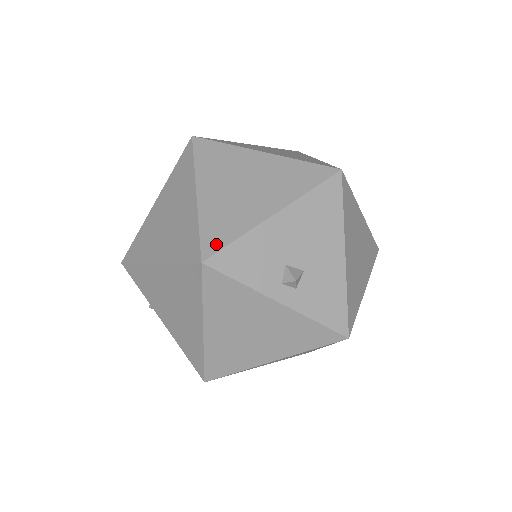
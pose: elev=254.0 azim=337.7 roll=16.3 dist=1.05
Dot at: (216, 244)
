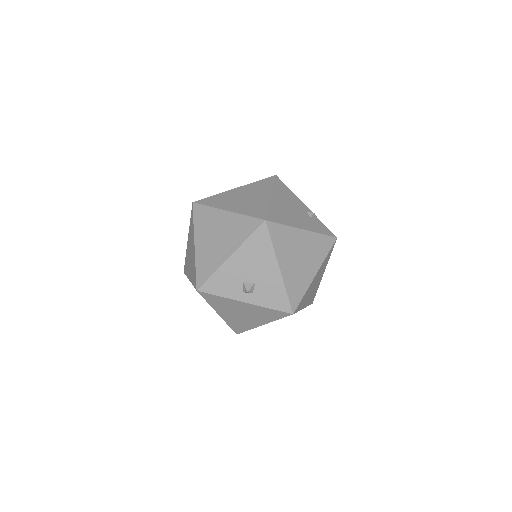
Dot at: (203, 279)
